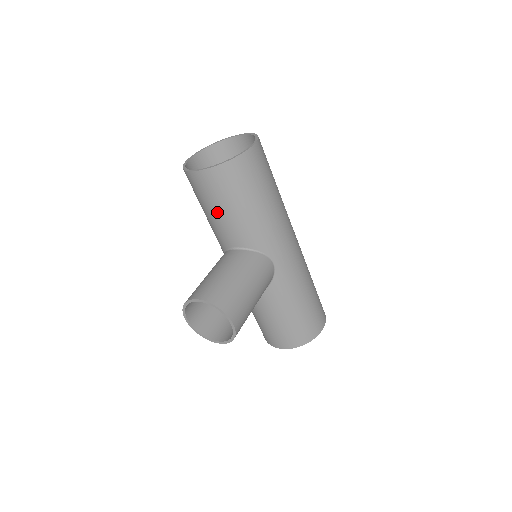
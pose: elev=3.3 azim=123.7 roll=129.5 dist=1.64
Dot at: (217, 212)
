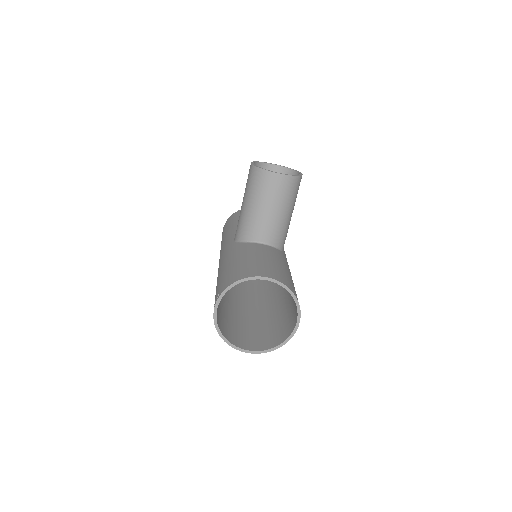
Dot at: occluded
